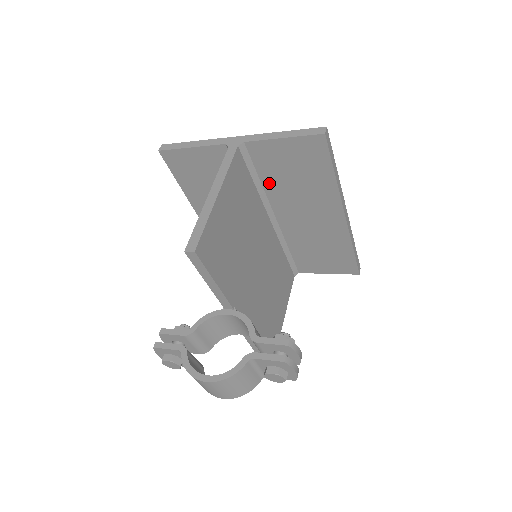
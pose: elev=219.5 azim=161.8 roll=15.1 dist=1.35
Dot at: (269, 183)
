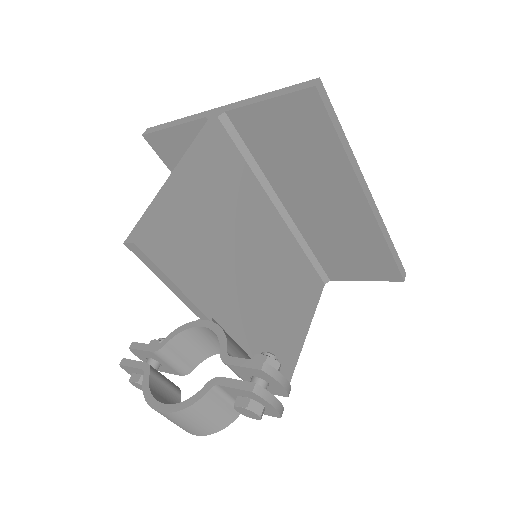
Dot at: (267, 164)
